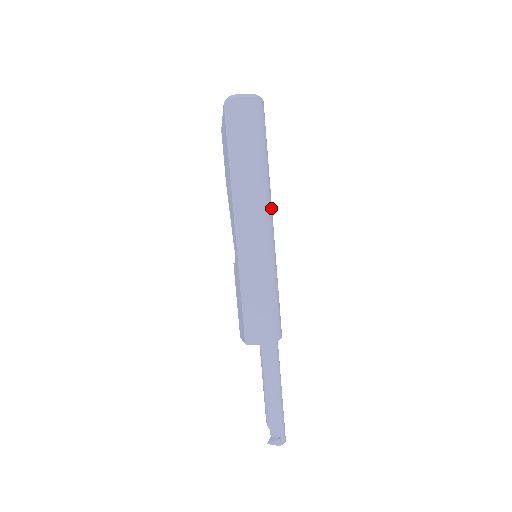
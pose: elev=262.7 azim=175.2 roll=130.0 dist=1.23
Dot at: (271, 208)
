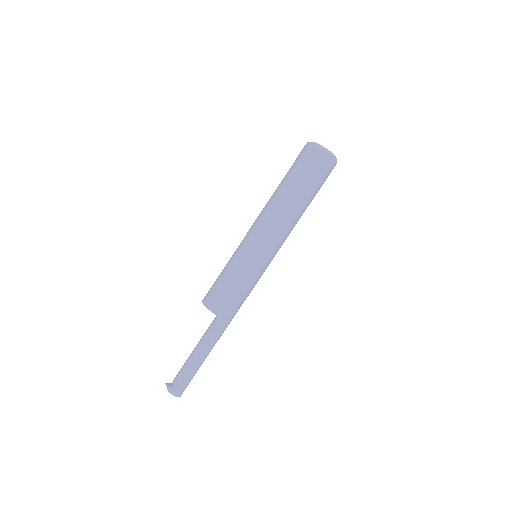
Dot at: (284, 229)
